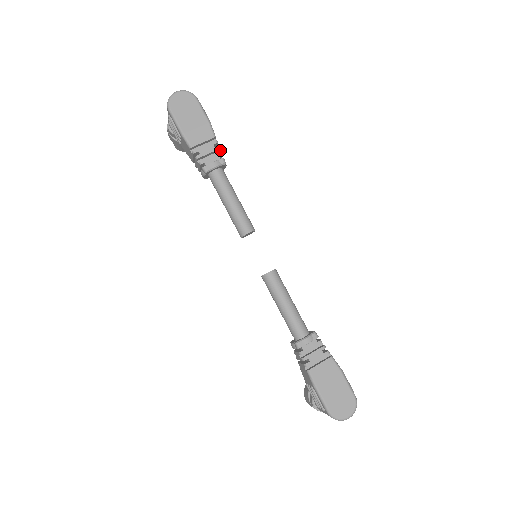
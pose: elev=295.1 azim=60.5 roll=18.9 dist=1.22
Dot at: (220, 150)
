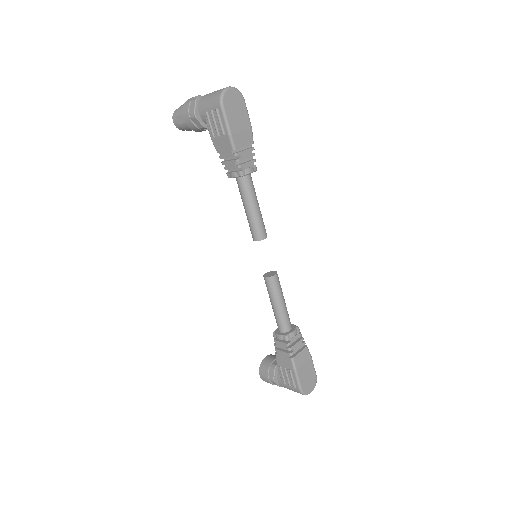
Dot at: (253, 155)
